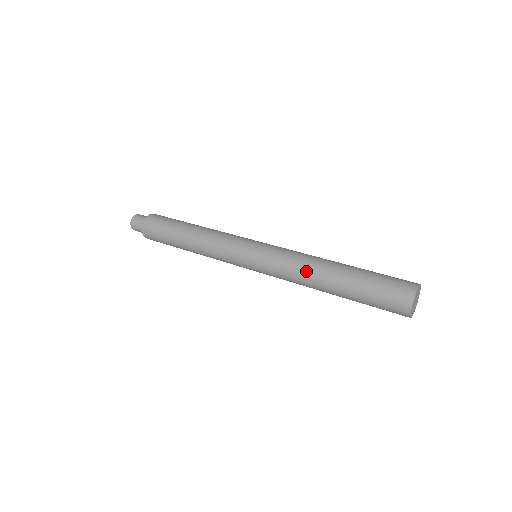
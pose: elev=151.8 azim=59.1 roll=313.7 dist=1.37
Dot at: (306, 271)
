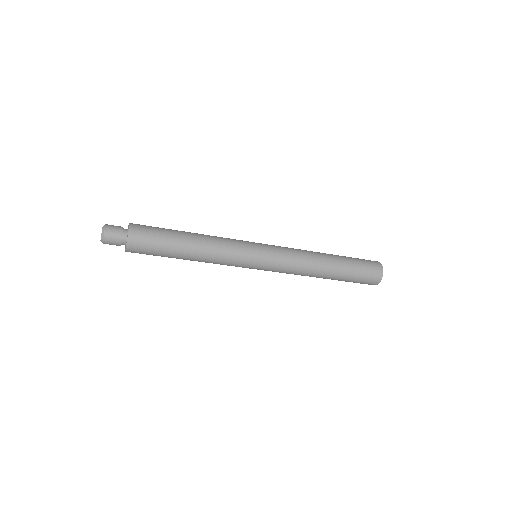
Dot at: (311, 262)
